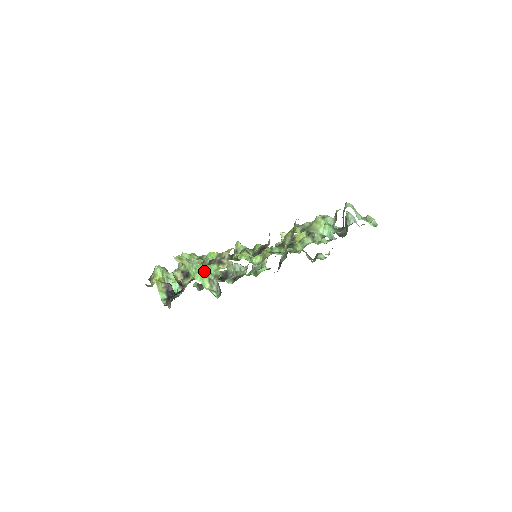
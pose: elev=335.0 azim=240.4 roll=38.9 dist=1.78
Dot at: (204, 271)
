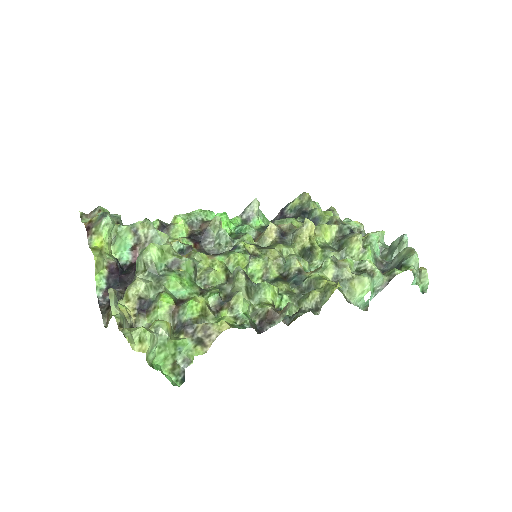
Dot at: (171, 350)
